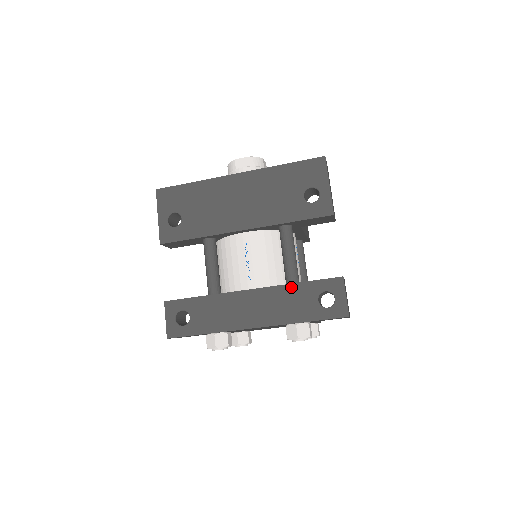
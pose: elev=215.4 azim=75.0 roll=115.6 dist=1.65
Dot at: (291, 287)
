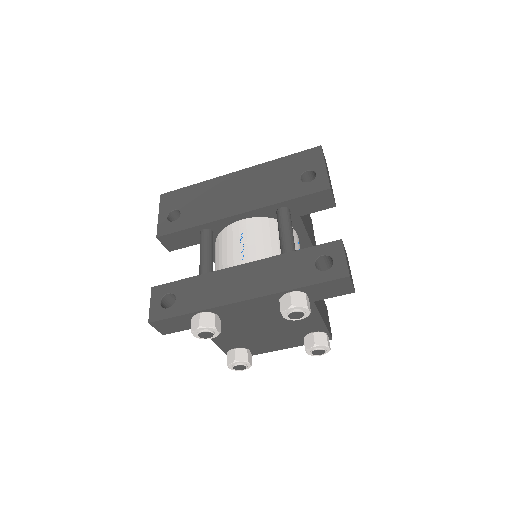
Dot at: (285, 256)
